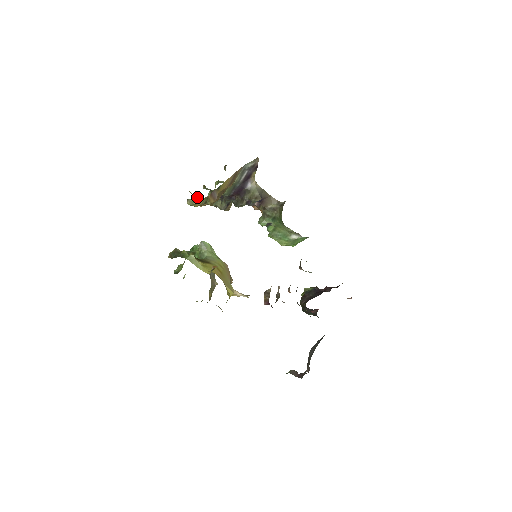
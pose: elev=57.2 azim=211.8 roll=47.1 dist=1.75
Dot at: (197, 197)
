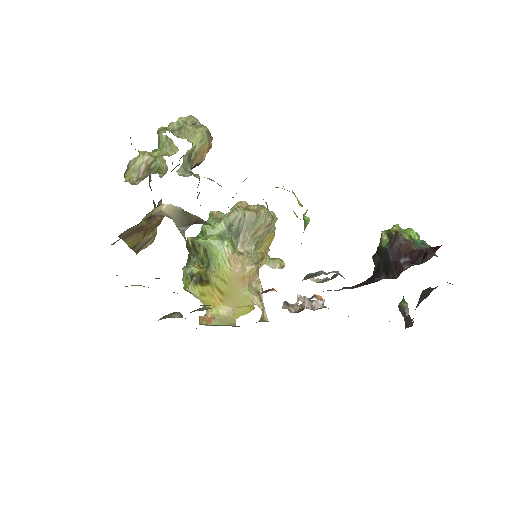
Dot at: occluded
